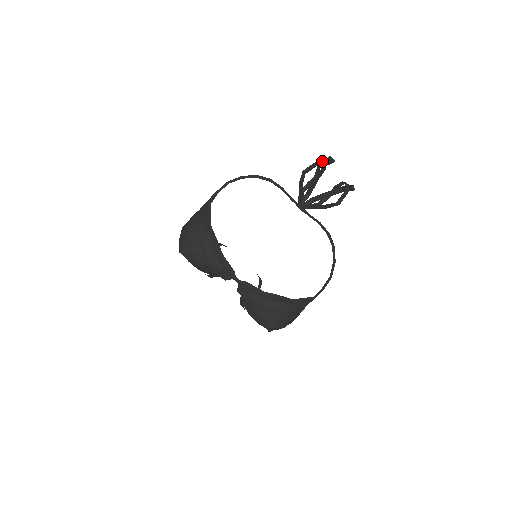
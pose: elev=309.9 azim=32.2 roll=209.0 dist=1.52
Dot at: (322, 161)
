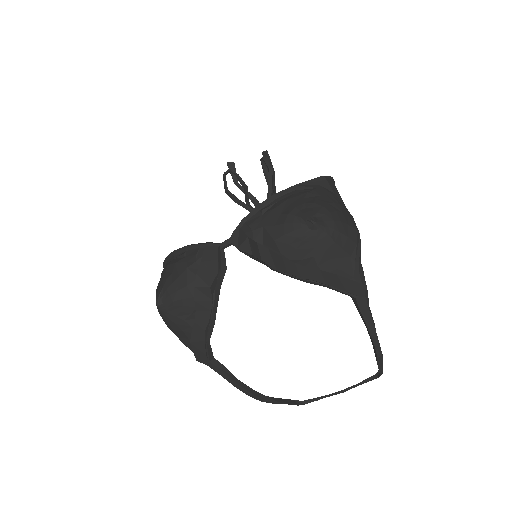
Dot at: (227, 171)
